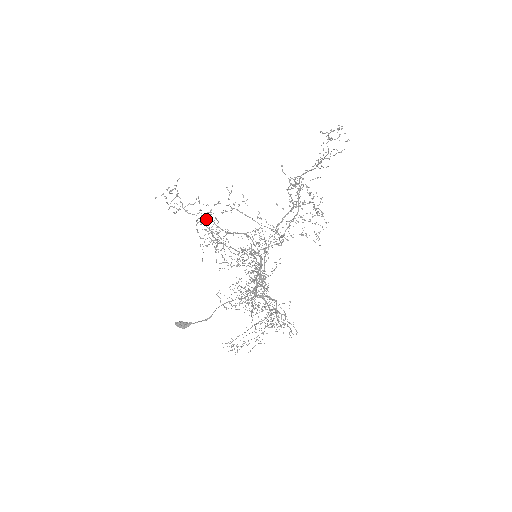
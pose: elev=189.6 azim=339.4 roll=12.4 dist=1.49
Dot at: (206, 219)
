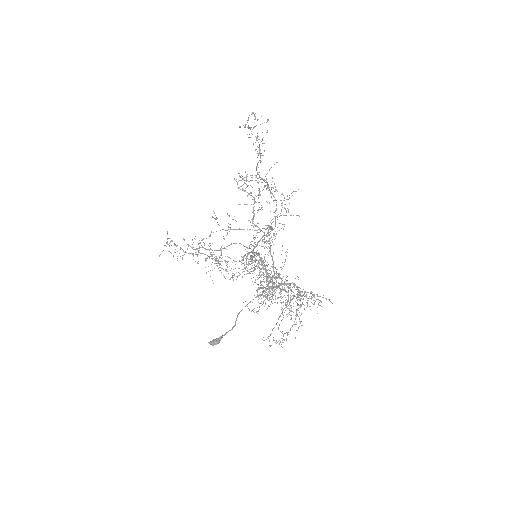
Dot at: (197, 249)
